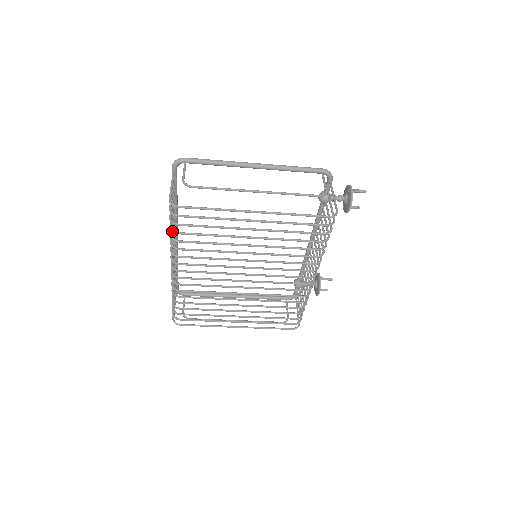
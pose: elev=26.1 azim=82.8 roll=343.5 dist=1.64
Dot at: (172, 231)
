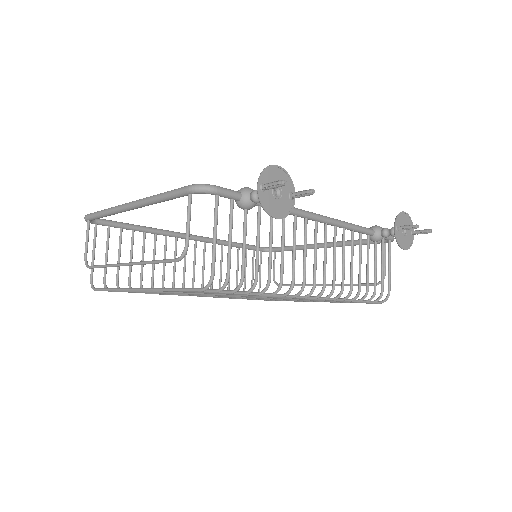
Dot at: occluded
